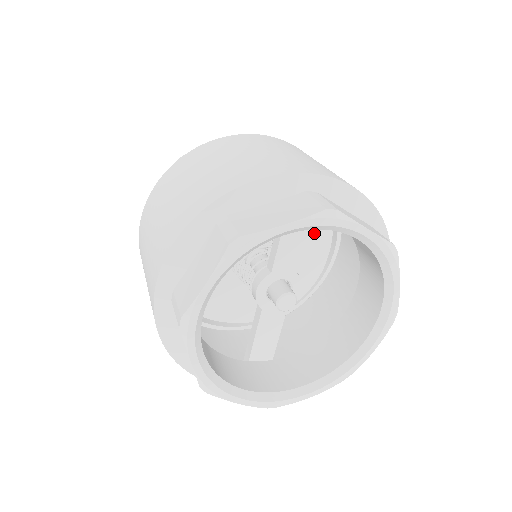
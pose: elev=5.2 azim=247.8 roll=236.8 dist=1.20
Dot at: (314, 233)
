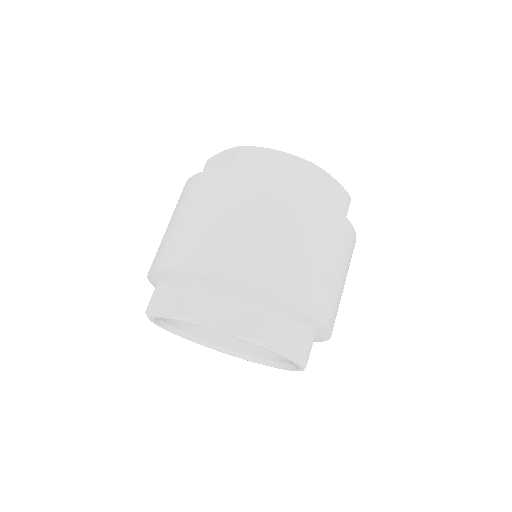
Dot at: occluded
